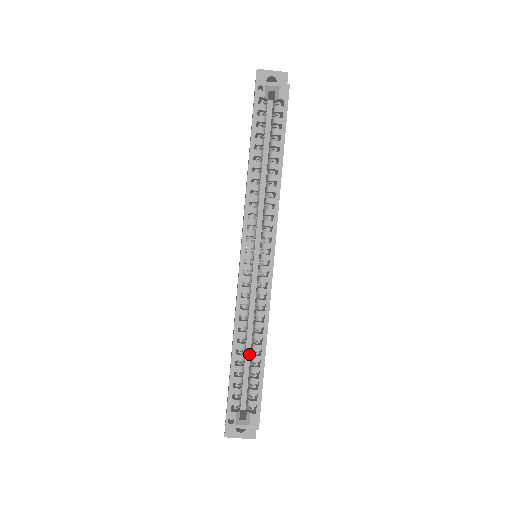
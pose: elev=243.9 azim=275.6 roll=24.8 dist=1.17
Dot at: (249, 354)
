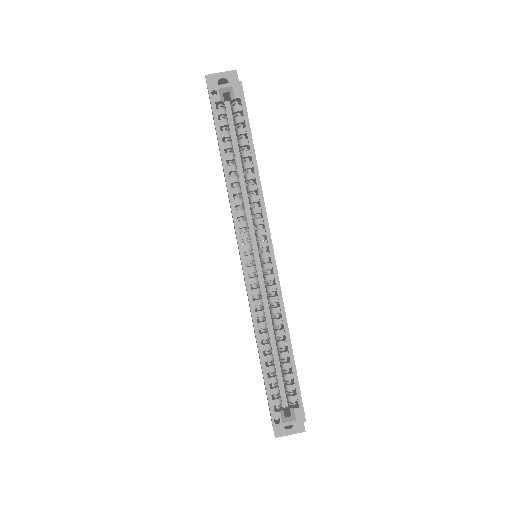
Dot at: (276, 352)
